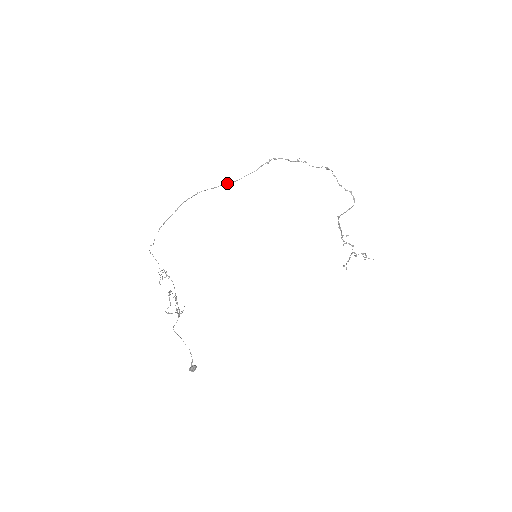
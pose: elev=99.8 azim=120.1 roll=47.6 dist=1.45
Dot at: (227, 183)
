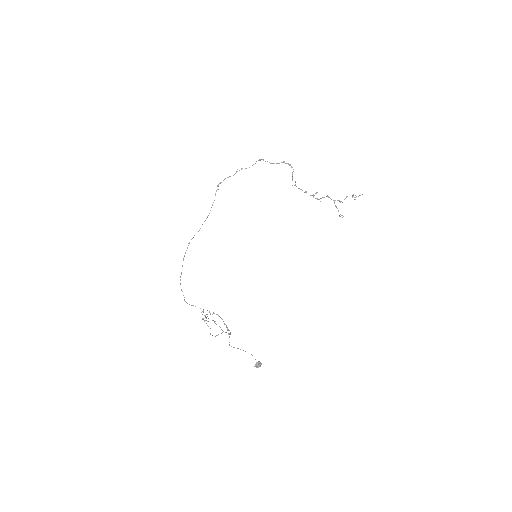
Dot at: occluded
